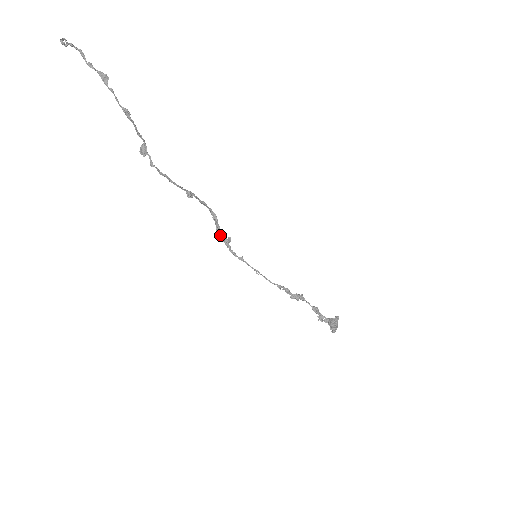
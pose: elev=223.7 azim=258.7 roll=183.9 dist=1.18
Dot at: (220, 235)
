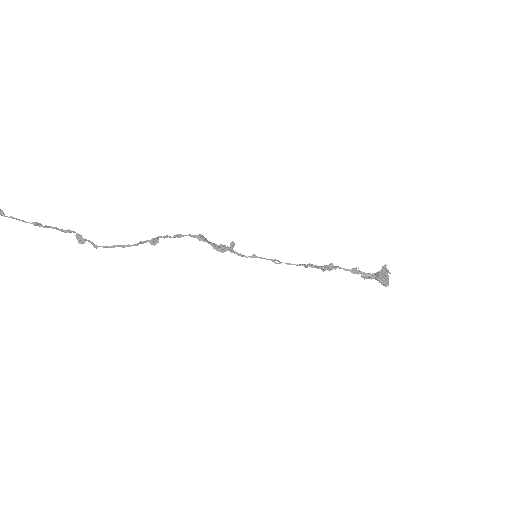
Dot at: (218, 248)
